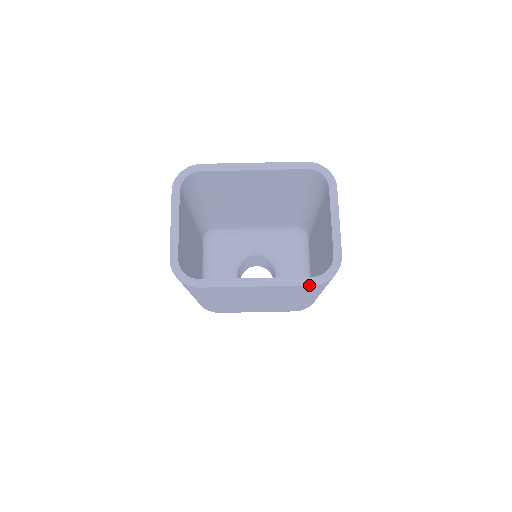
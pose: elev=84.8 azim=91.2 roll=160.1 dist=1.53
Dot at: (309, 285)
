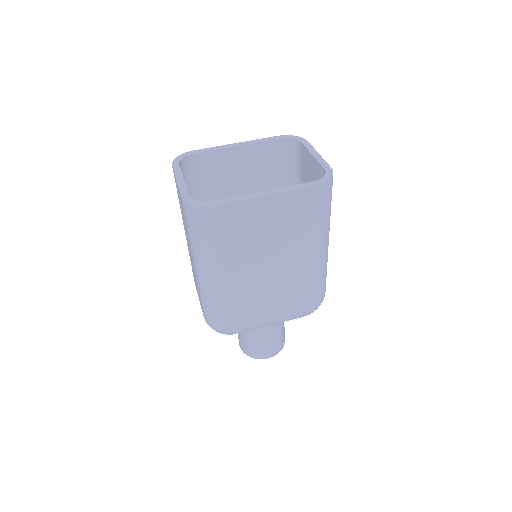
Dot at: (313, 186)
